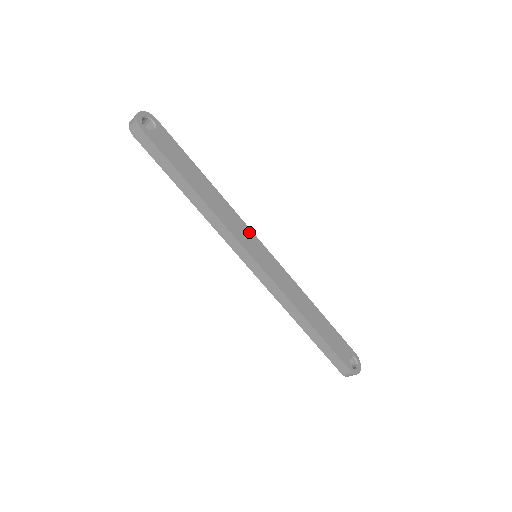
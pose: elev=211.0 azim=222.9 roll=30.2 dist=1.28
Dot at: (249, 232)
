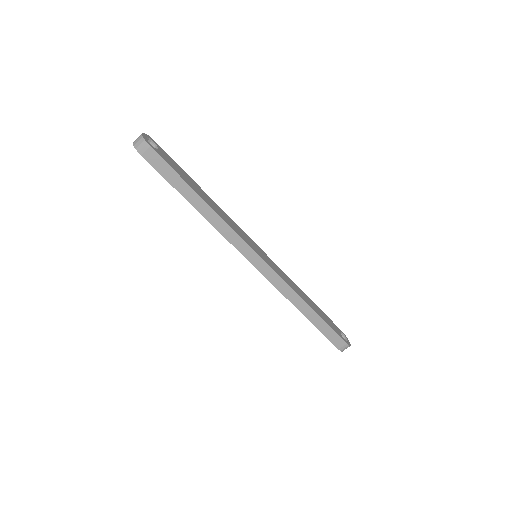
Dot at: (246, 235)
